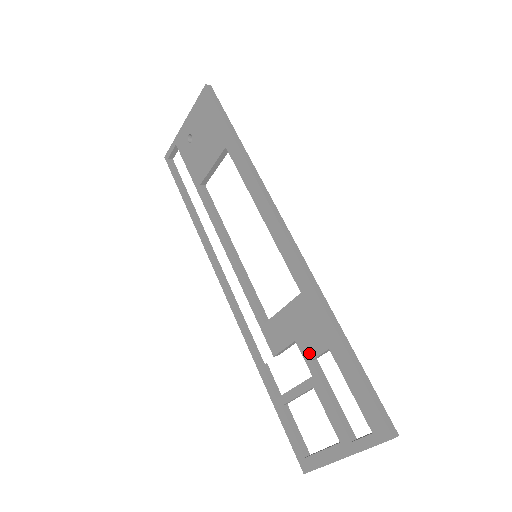
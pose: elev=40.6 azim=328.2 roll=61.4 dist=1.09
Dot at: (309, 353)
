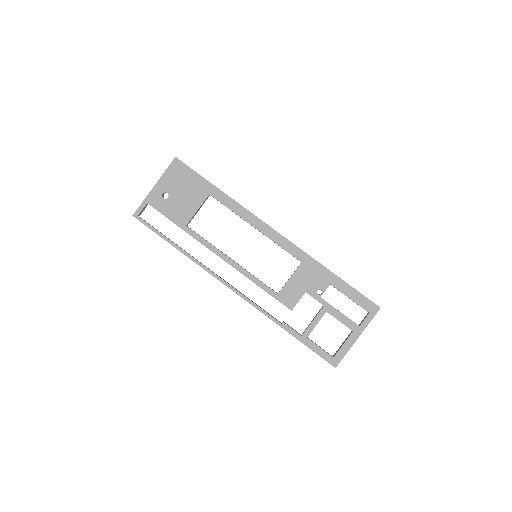
Dot at: (318, 294)
